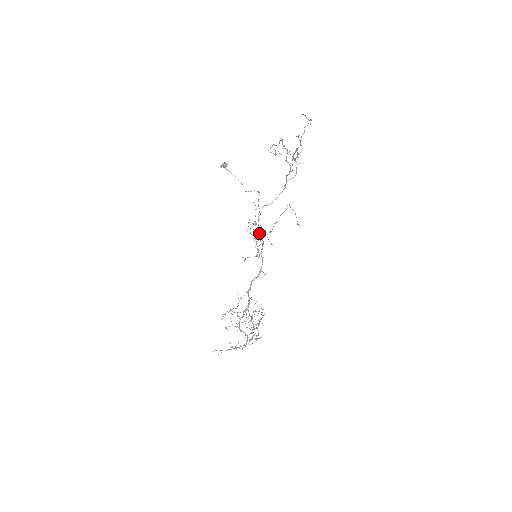
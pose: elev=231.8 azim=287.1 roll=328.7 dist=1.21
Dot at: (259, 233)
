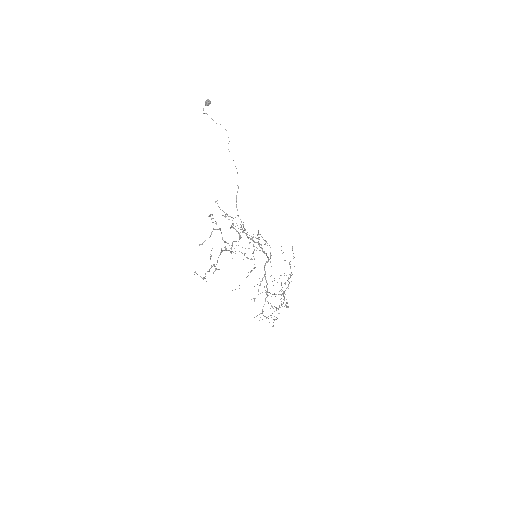
Dot at: (250, 238)
